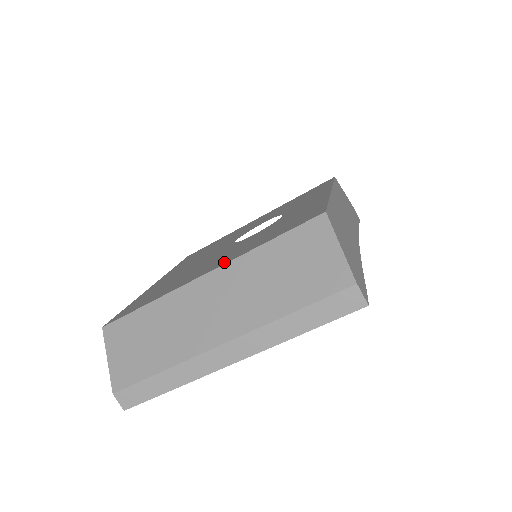
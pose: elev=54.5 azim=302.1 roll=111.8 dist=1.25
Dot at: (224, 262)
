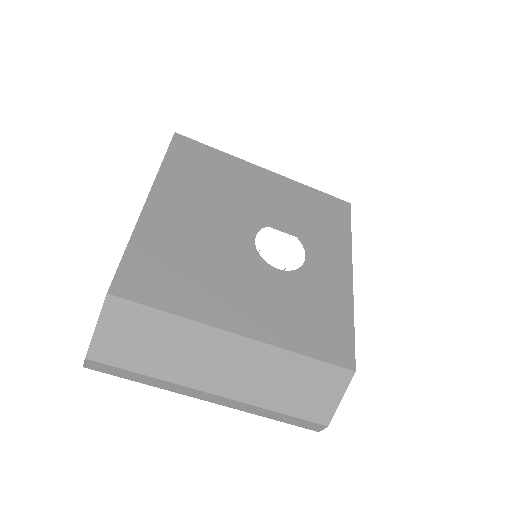
Dot at: (261, 334)
